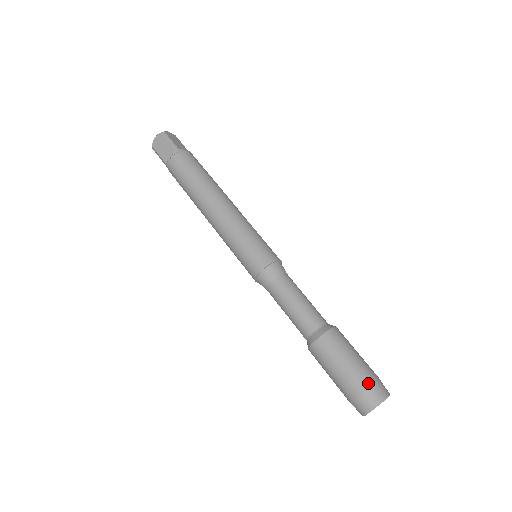
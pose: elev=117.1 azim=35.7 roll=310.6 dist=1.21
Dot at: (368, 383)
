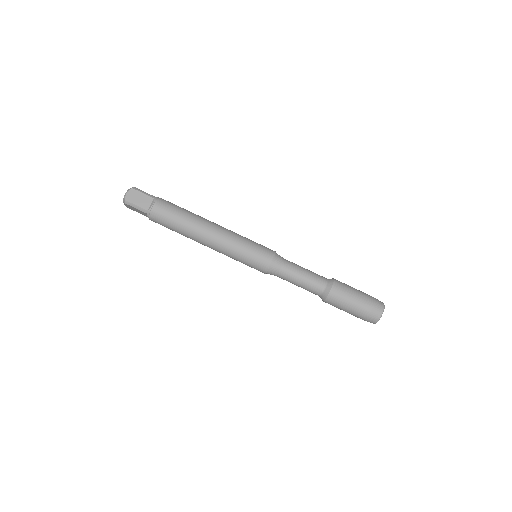
Dot at: (373, 298)
